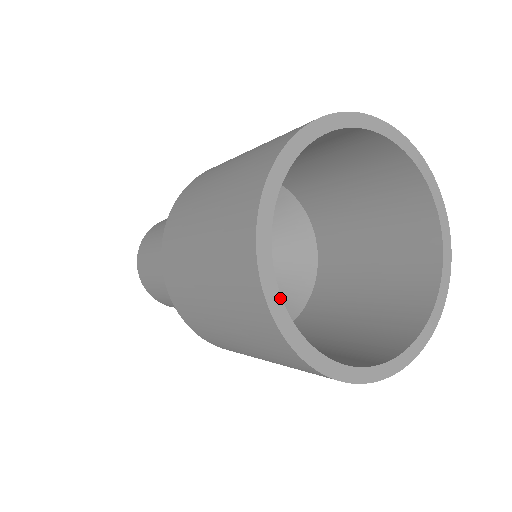
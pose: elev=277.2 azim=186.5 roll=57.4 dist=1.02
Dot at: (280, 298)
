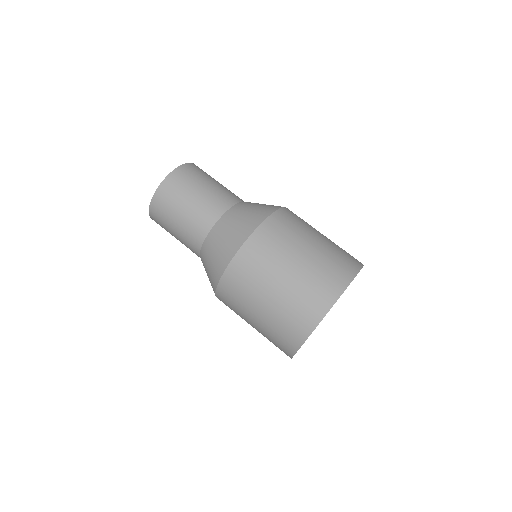
Dot at: occluded
